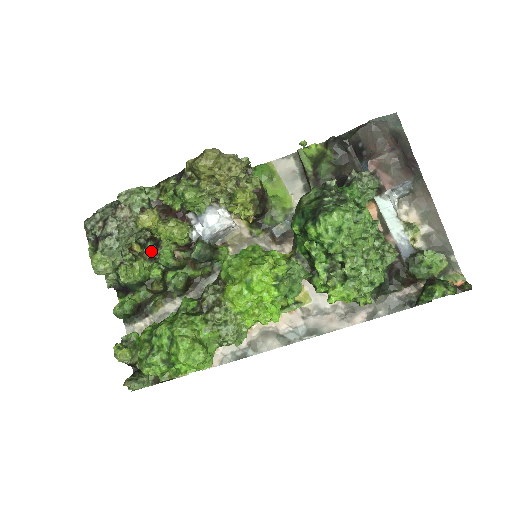
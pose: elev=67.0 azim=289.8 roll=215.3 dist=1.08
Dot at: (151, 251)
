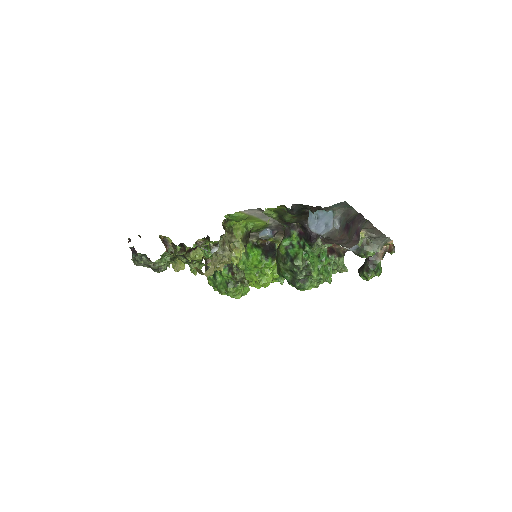
Dot at: (181, 247)
